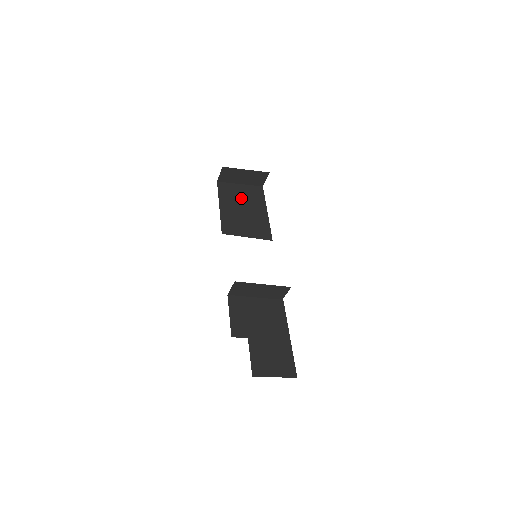
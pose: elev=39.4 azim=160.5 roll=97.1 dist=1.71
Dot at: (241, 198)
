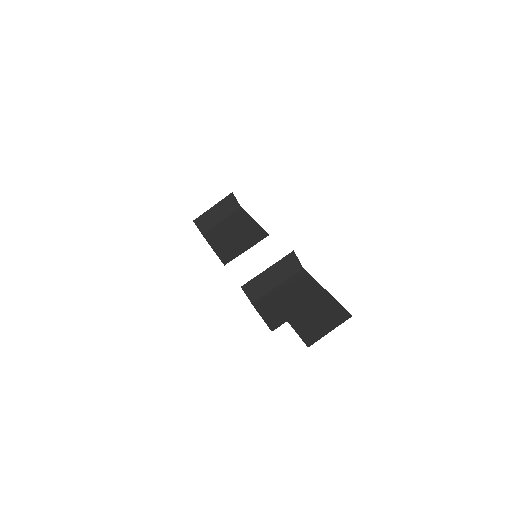
Dot at: (227, 229)
